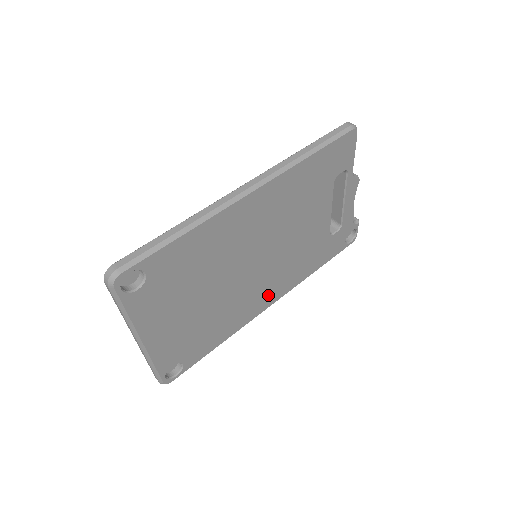
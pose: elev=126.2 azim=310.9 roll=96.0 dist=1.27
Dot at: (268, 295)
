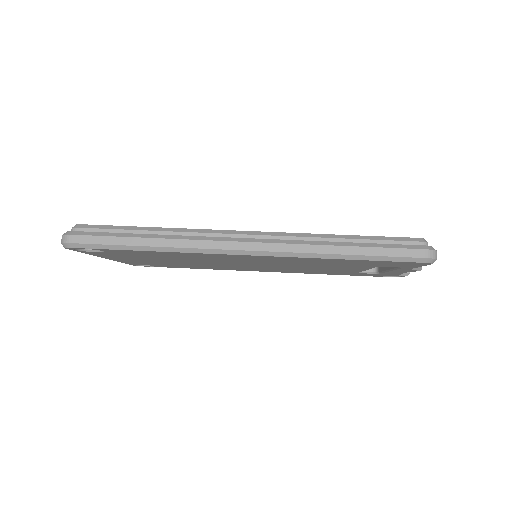
Dot at: (262, 270)
